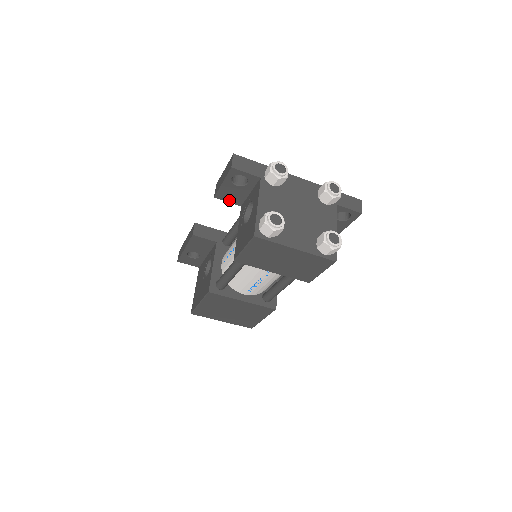
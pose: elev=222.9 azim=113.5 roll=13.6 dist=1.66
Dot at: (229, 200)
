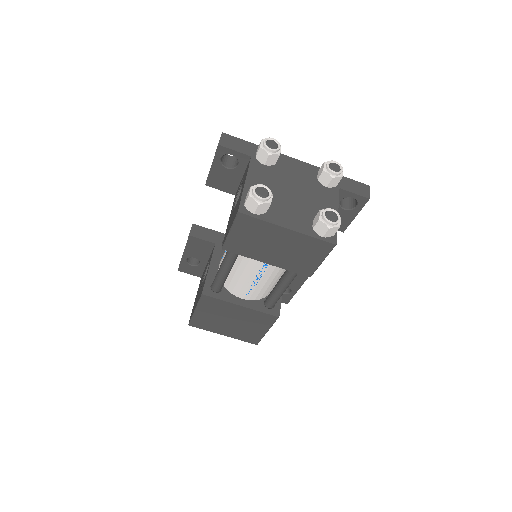
Dot at: (221, 188)
